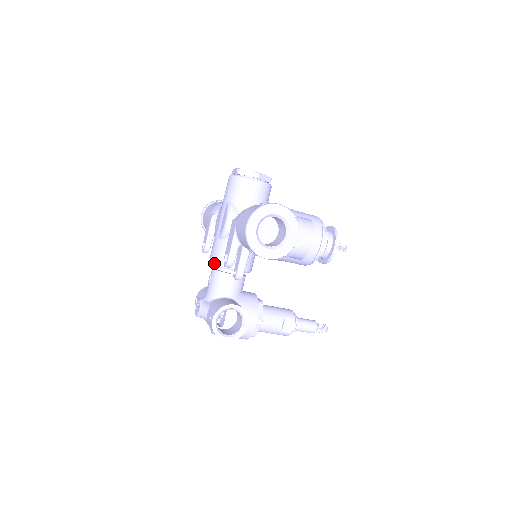
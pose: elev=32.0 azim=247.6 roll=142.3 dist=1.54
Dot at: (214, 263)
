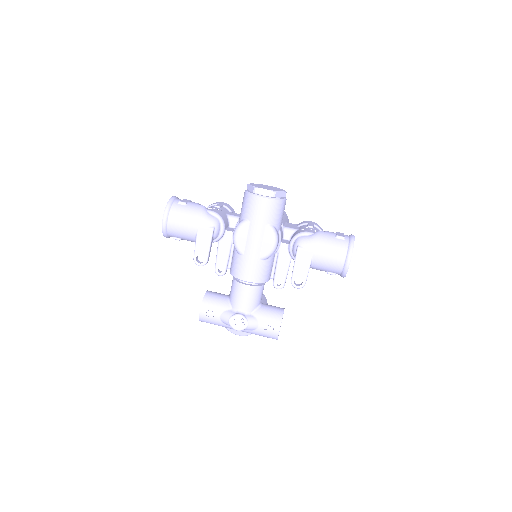
Dot at: (257, 282)
